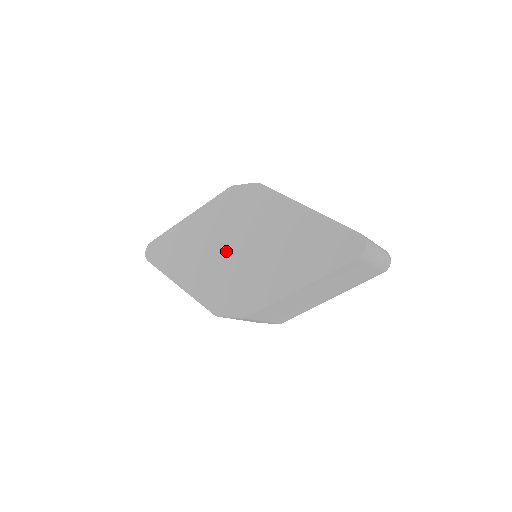
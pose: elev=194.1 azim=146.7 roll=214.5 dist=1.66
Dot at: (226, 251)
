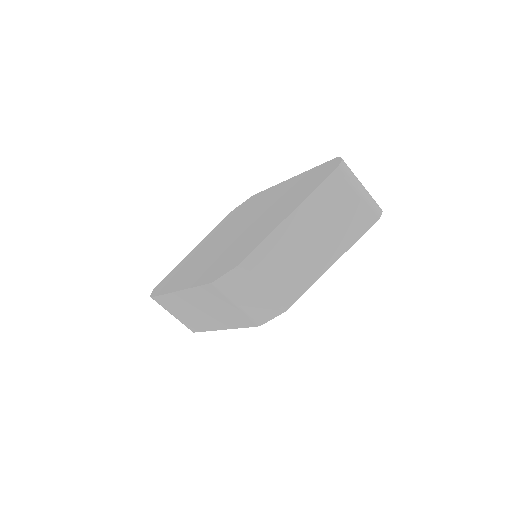
Dot at: (225, 242)
